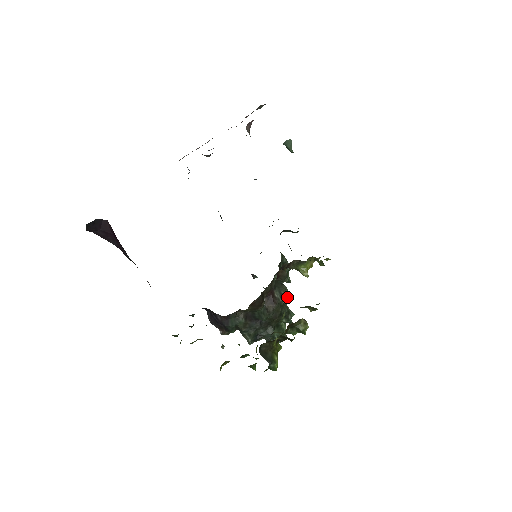
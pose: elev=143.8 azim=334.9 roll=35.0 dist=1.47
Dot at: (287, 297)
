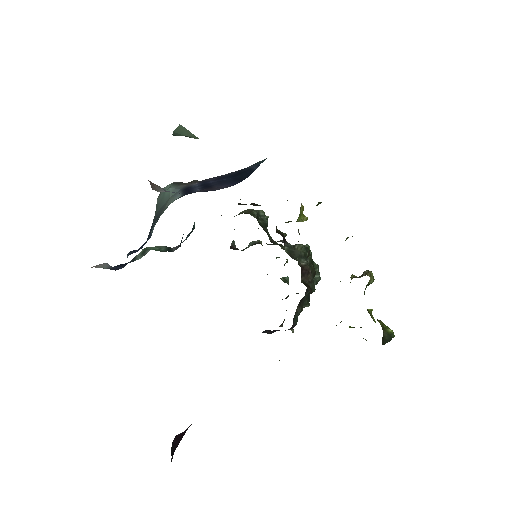
Dot at: (307, 252)
